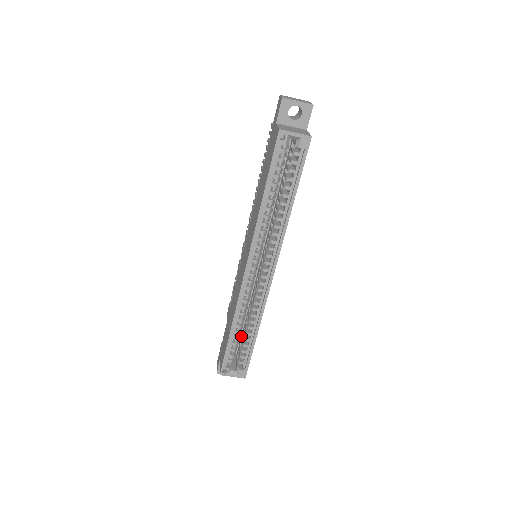
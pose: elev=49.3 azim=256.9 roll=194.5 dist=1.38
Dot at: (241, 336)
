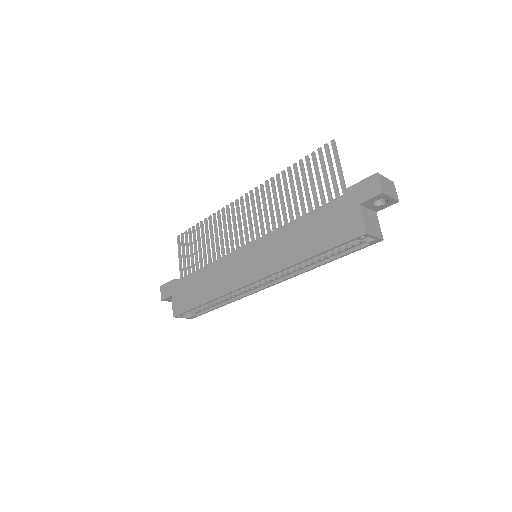
Dot at: occluded
